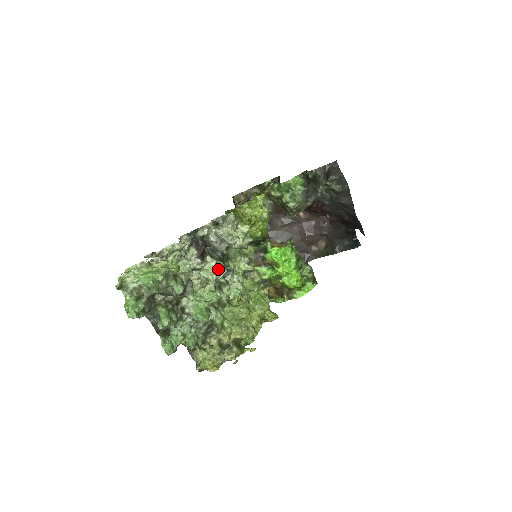
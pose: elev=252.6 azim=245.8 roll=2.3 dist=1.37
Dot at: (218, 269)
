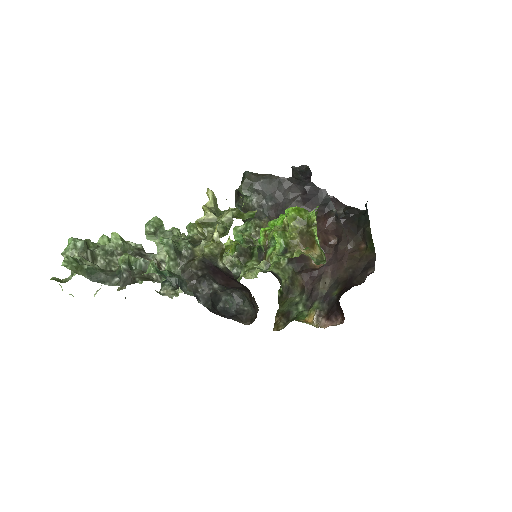
Dot at: occluded
